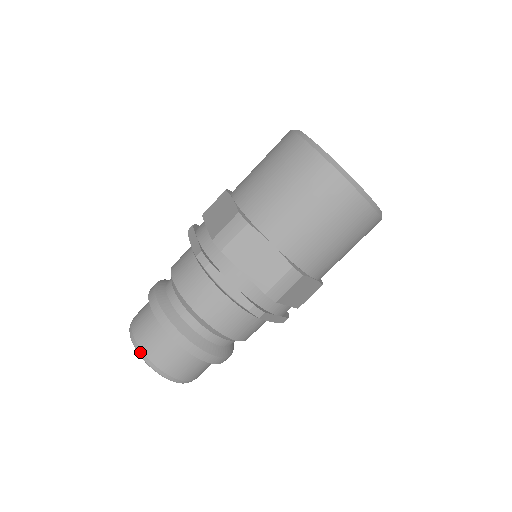
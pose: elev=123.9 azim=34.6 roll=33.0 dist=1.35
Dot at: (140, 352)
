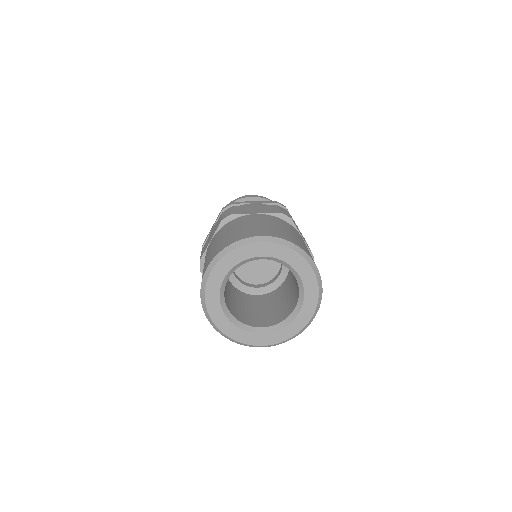
Dot at: occluded
